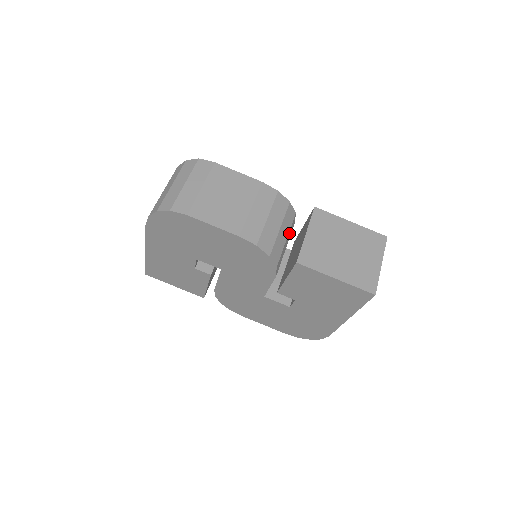
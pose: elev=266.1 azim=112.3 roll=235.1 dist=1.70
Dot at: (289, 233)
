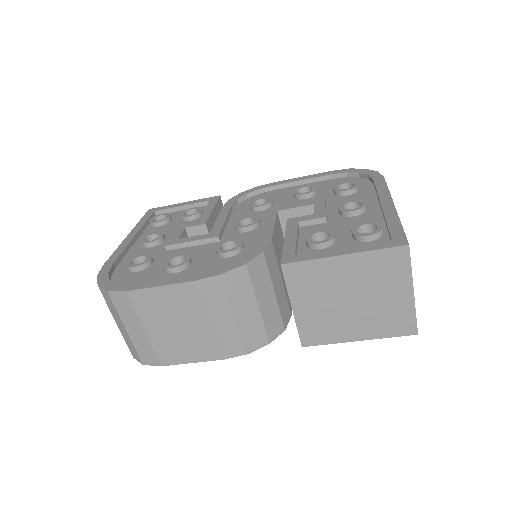
Dot at: (273, 276)
